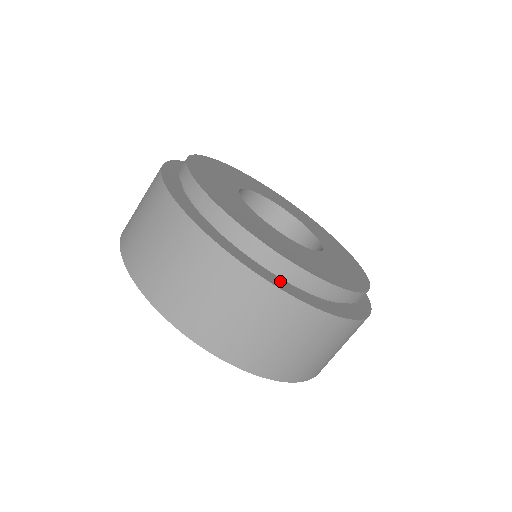
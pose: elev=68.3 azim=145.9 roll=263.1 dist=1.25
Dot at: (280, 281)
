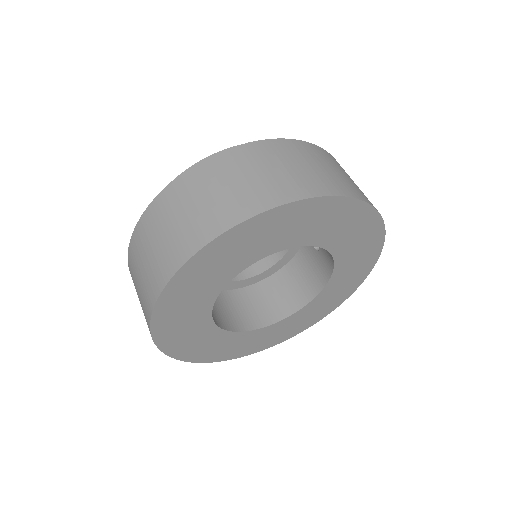
Dot at: occluded
